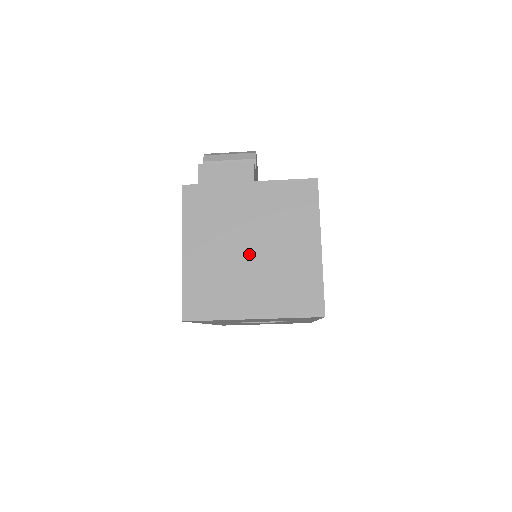
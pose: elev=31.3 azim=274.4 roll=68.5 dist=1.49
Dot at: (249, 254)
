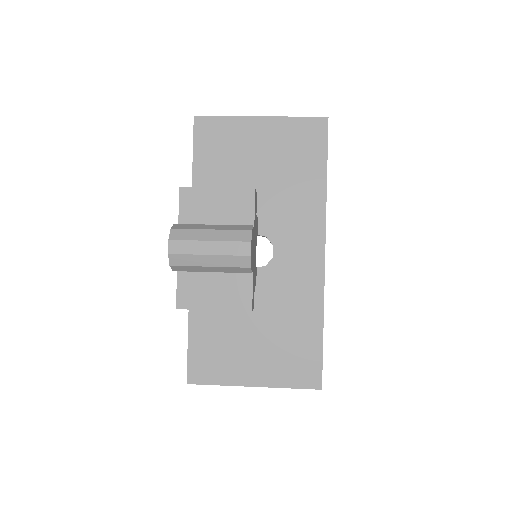
Dot at: occluded
